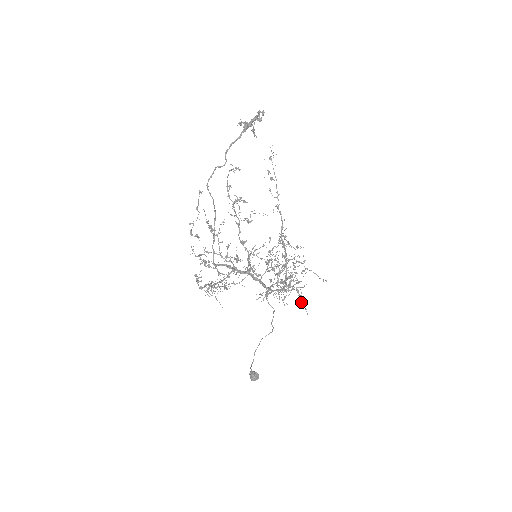
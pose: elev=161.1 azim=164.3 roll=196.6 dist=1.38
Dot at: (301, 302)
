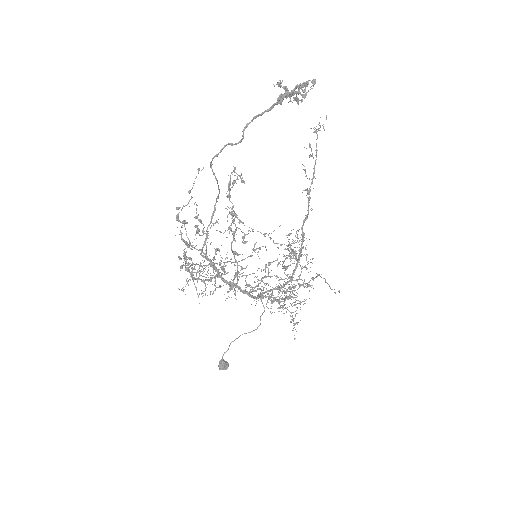
Dot at: (293, 323)
